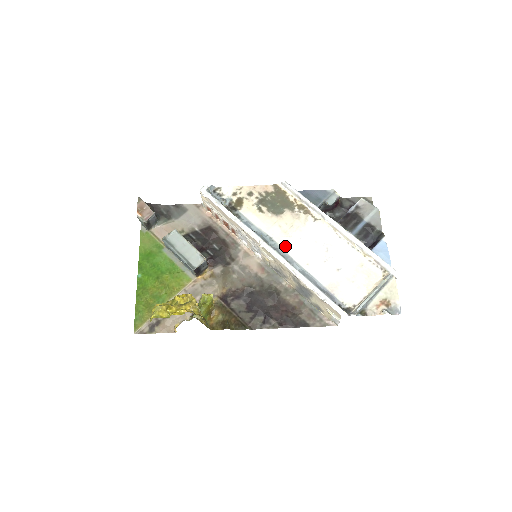
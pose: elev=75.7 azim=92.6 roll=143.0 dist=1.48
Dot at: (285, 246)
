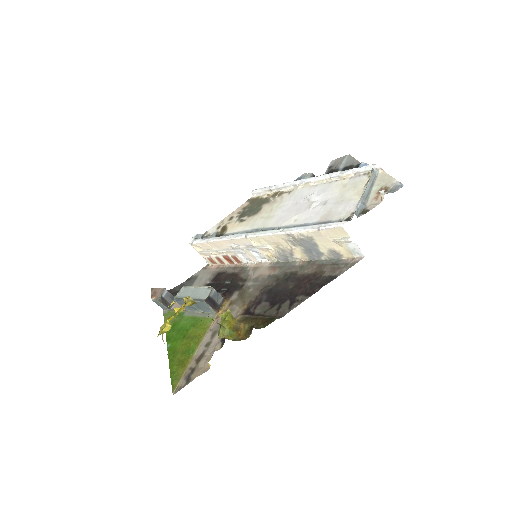
Dot at: (271, 225)
